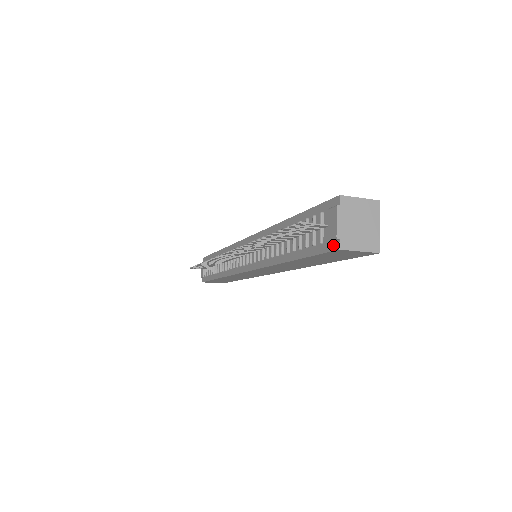
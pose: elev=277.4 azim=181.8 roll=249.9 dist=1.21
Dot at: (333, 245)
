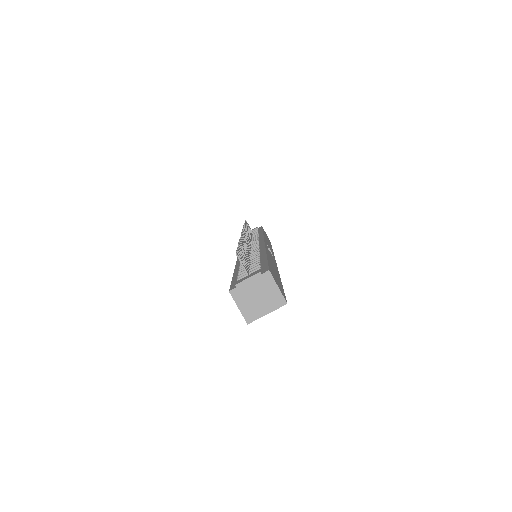
Dot at: (234, 286)
